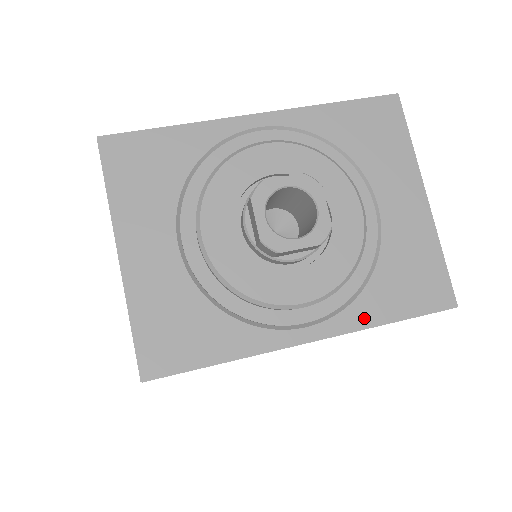
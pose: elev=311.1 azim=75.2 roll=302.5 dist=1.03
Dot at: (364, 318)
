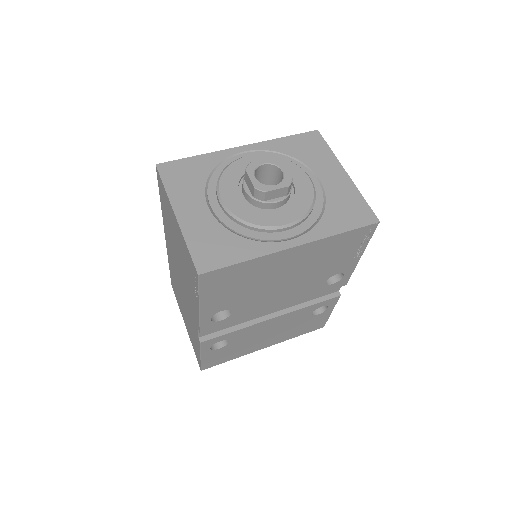
Dot at: (325, 232)
